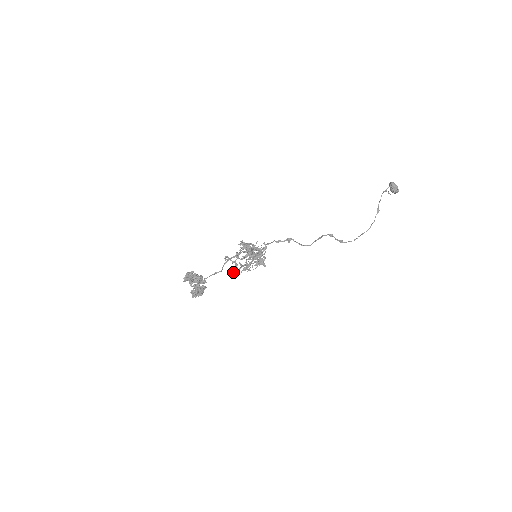
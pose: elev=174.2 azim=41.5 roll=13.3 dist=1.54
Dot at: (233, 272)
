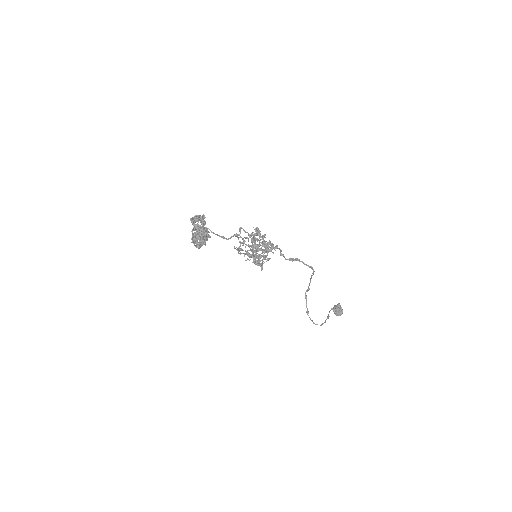
Dot at: occluded
